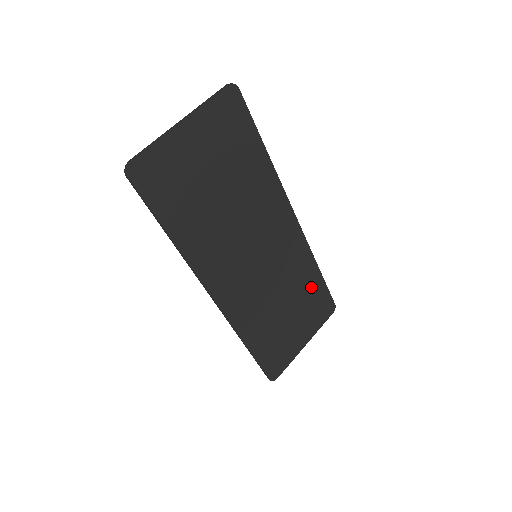
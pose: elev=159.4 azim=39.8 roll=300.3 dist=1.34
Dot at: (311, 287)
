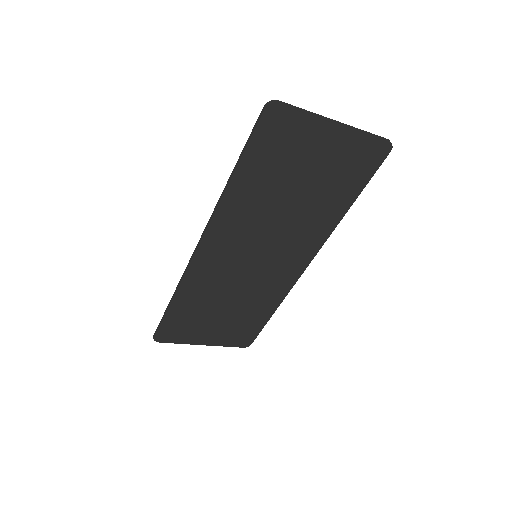
Dot at: (255, 316)
